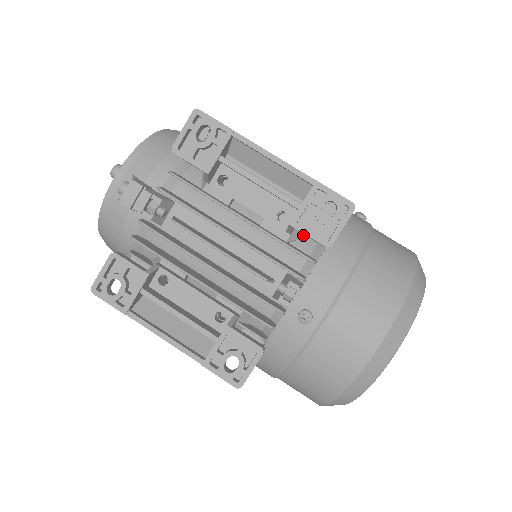
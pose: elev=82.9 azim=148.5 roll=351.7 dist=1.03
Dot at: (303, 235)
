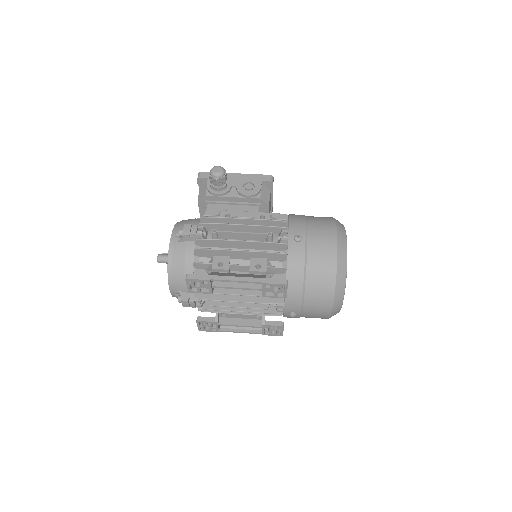
Dot at: (272, 277)
